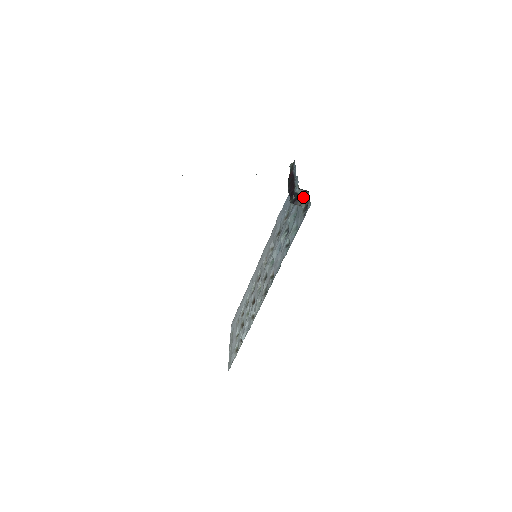
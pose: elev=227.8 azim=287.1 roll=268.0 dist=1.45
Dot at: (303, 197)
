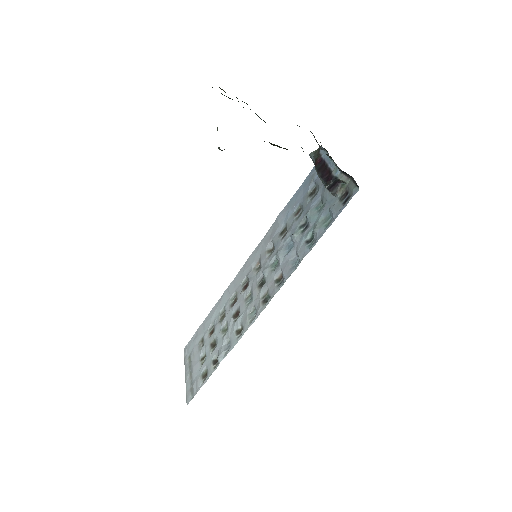
Dot at: (340, 184)
